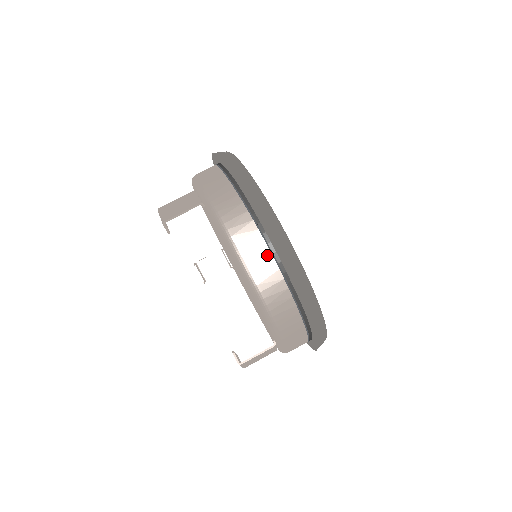
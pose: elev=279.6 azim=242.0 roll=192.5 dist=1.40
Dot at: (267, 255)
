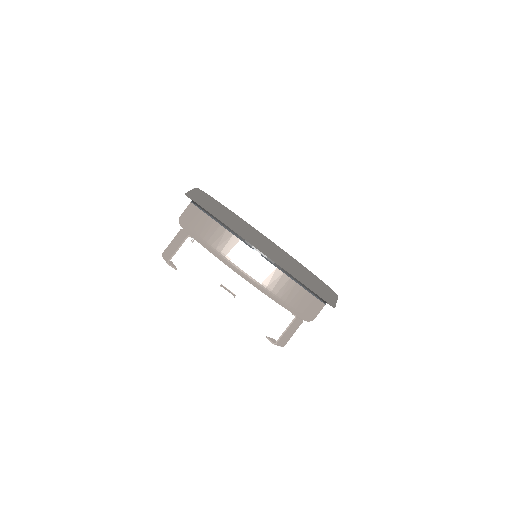
Dot at: (248, 250)
